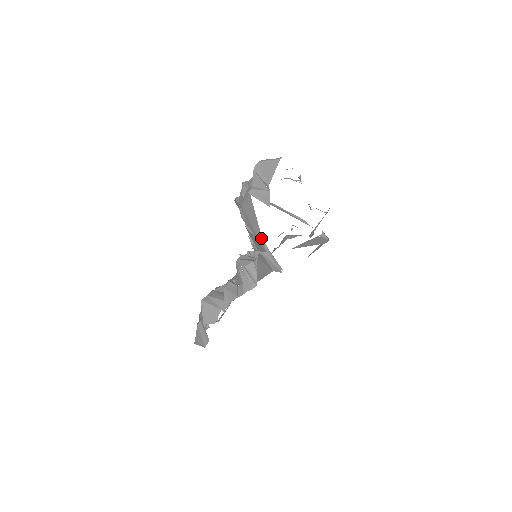
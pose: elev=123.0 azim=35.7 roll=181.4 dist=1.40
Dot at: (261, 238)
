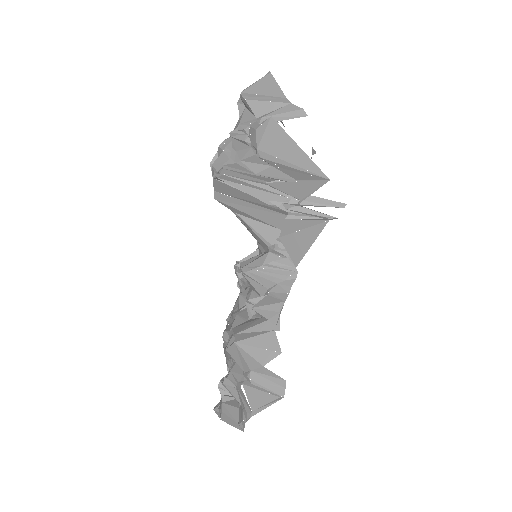
Dot at: (314, 166)
